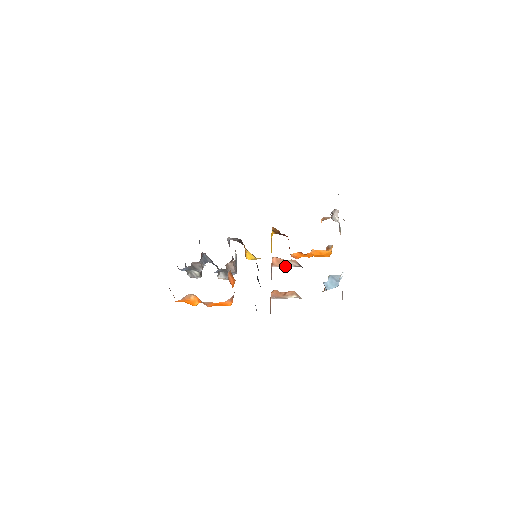
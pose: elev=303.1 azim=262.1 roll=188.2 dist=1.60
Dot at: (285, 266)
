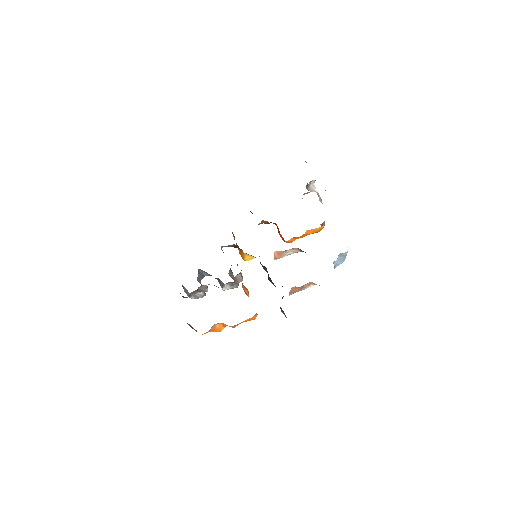
Dot at: occluded
